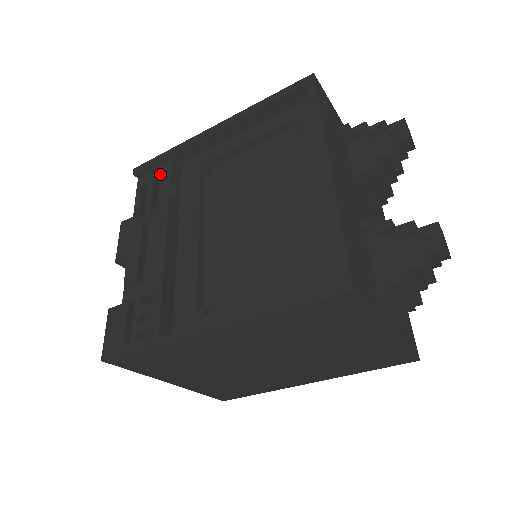
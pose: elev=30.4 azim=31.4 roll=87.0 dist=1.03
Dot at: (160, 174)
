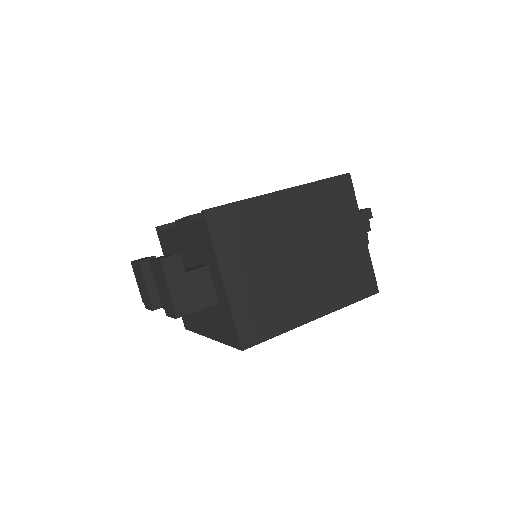
Dot at: occluded
